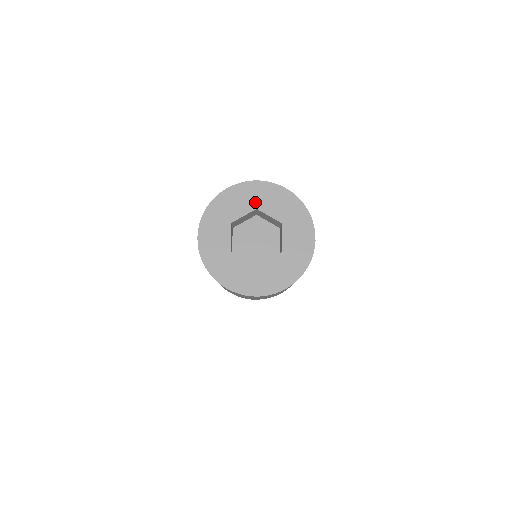
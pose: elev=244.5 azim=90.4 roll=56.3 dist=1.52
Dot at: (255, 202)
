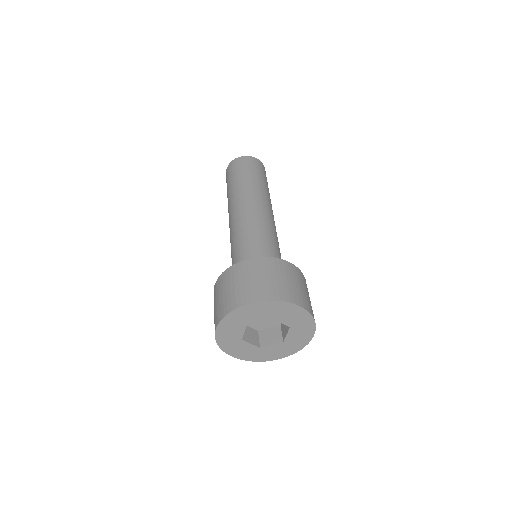
Dot at: (241, 323)
